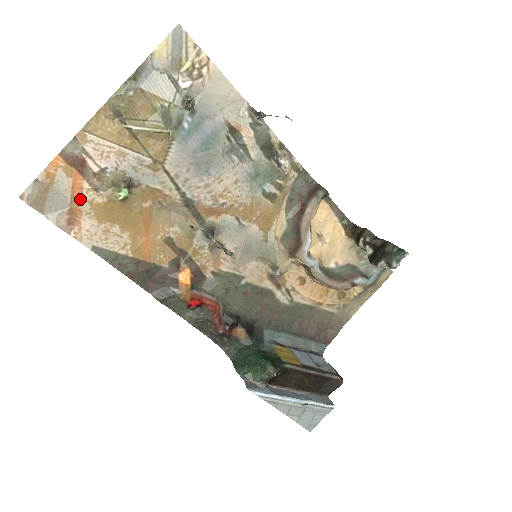
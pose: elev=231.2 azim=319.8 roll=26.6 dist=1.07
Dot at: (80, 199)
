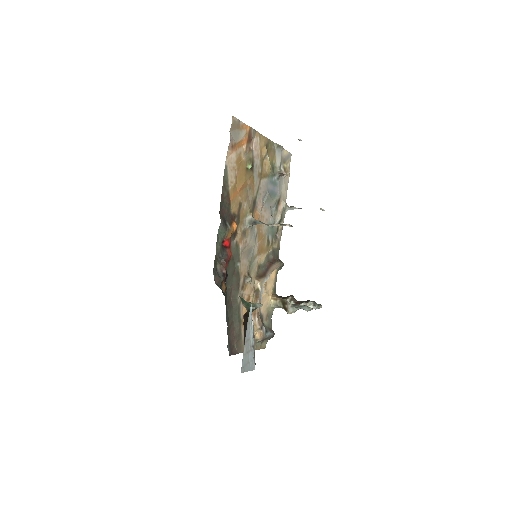
Dot at: (240, 146)
